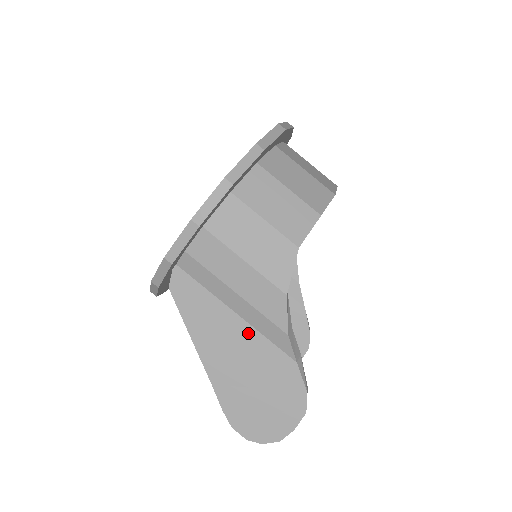
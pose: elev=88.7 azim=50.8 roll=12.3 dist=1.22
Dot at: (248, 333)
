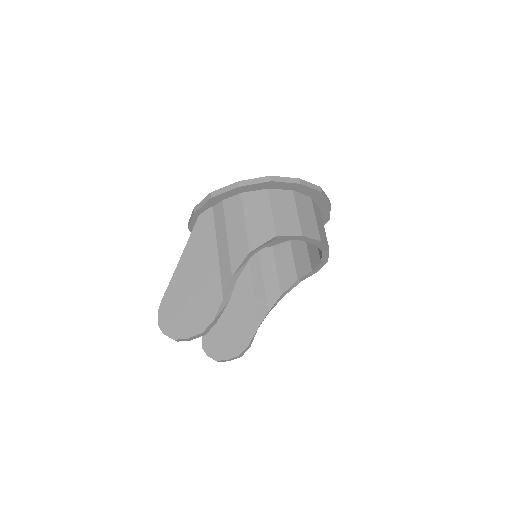
Dot at: (214, 265)
